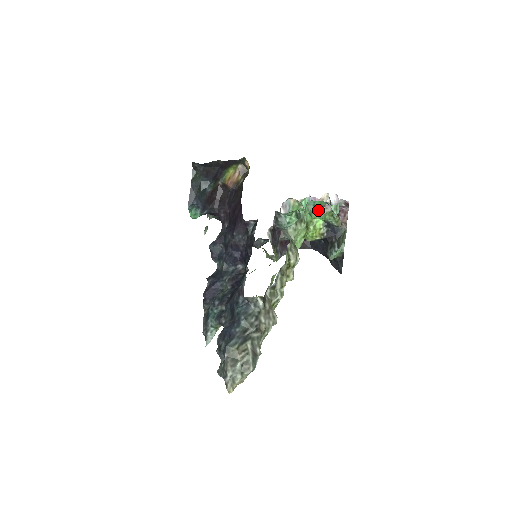
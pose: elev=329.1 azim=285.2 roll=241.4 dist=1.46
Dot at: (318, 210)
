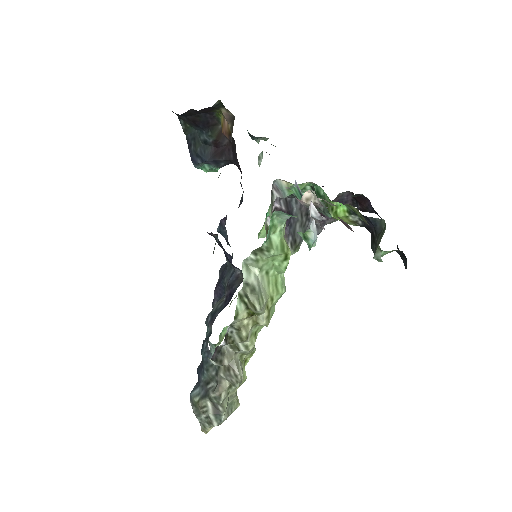
Dot at: (323, 199)
